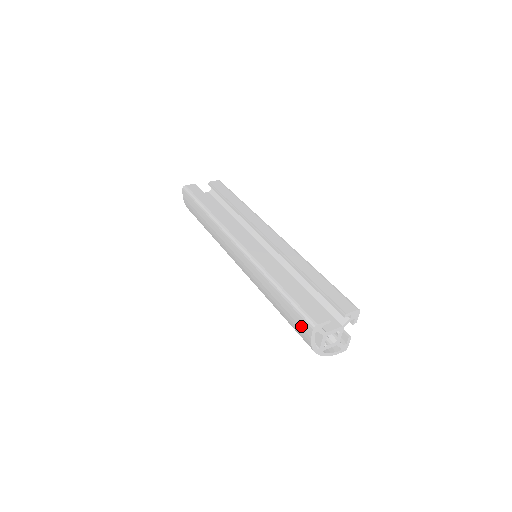
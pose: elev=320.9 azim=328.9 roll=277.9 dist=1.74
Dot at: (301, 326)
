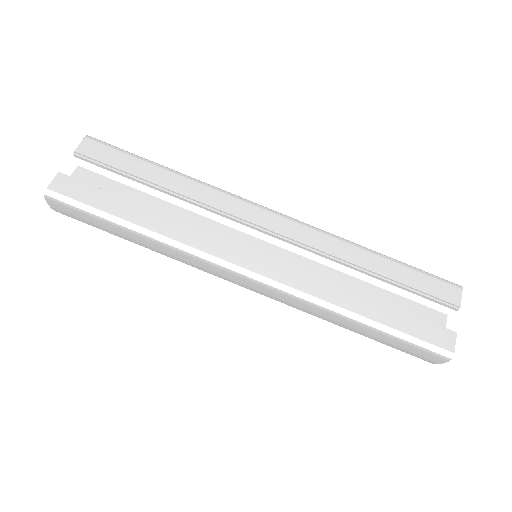
Dot at: (420, 355)
